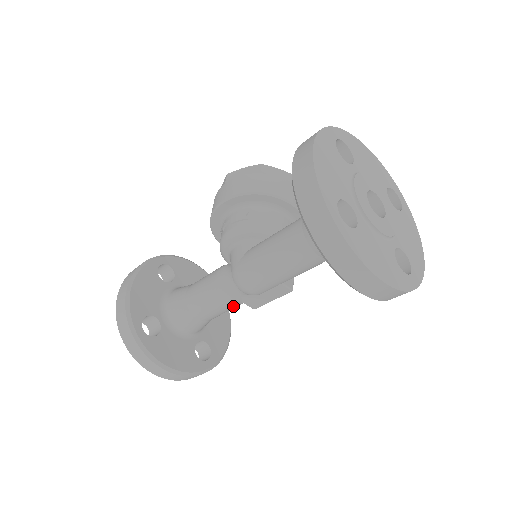
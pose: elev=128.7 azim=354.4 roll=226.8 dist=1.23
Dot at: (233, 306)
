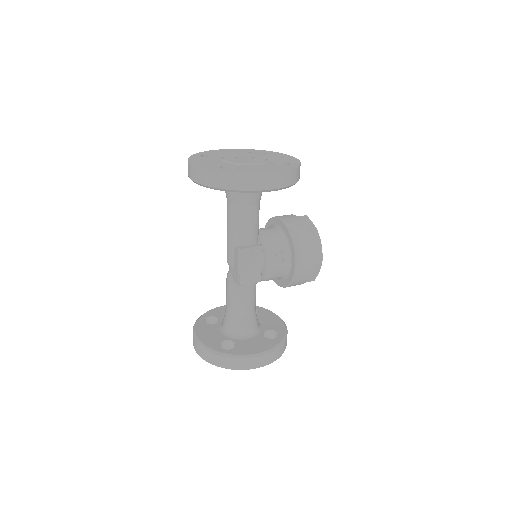
Dot at: (231, 286)
